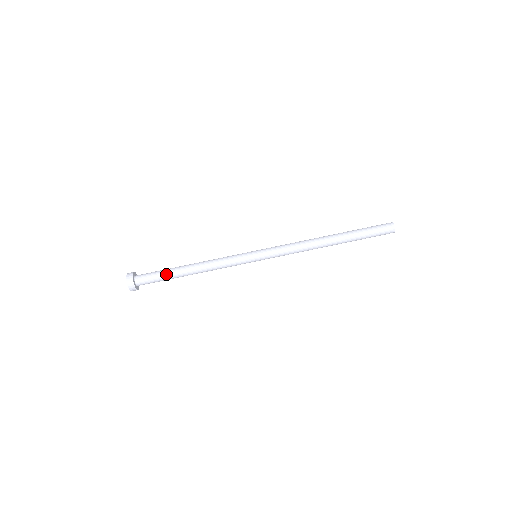
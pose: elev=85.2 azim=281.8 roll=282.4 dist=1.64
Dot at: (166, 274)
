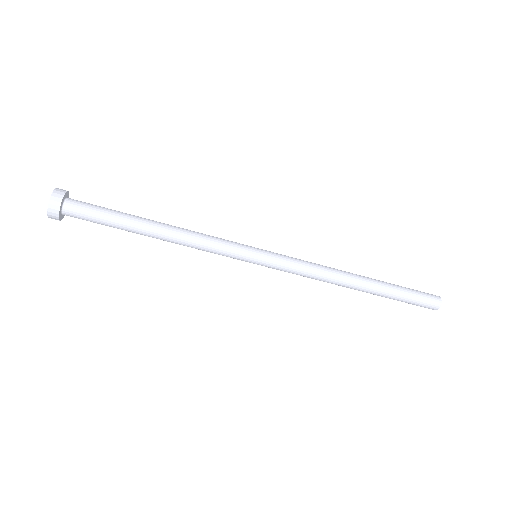
Dot at: (115, 226)
